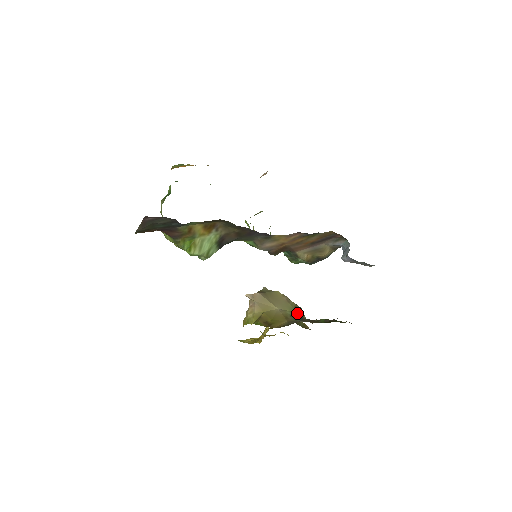
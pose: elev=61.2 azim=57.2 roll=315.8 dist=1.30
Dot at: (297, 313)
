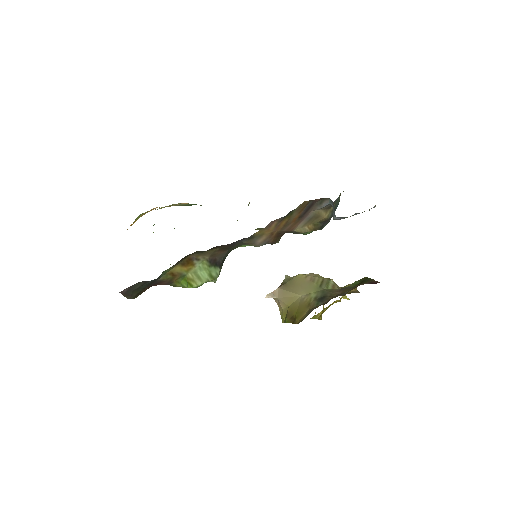
Dot at: (323, 291)
